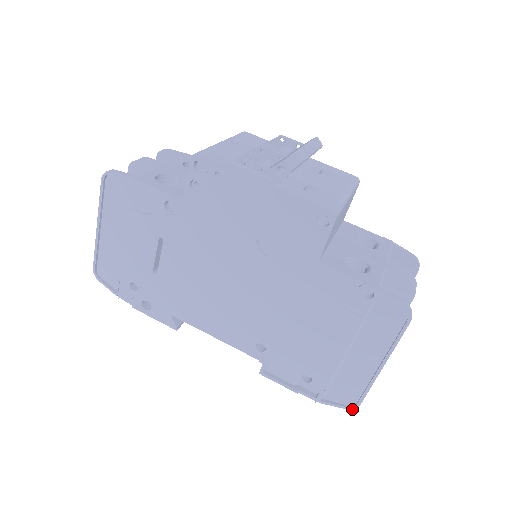
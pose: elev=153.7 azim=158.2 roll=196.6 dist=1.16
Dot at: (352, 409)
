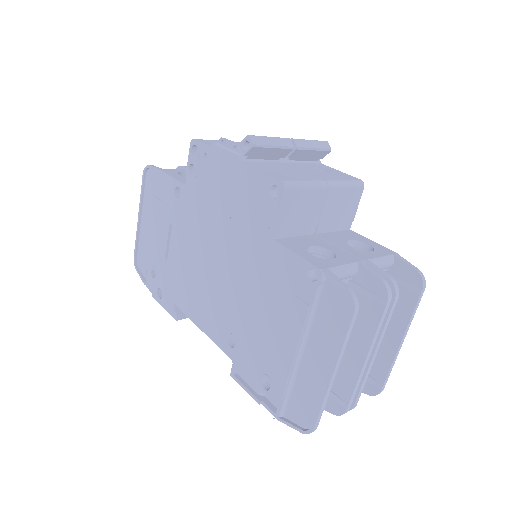
Dot at: (307, 433)
